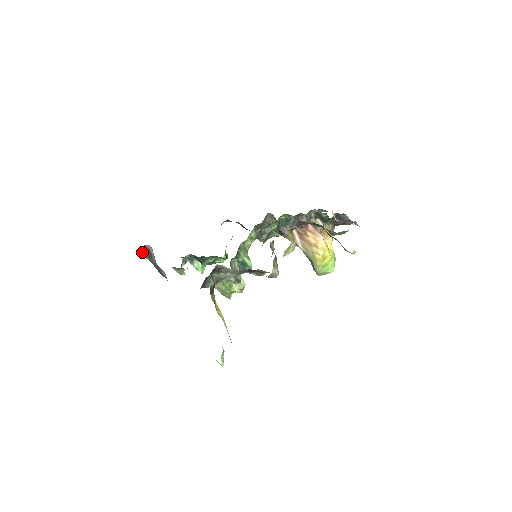
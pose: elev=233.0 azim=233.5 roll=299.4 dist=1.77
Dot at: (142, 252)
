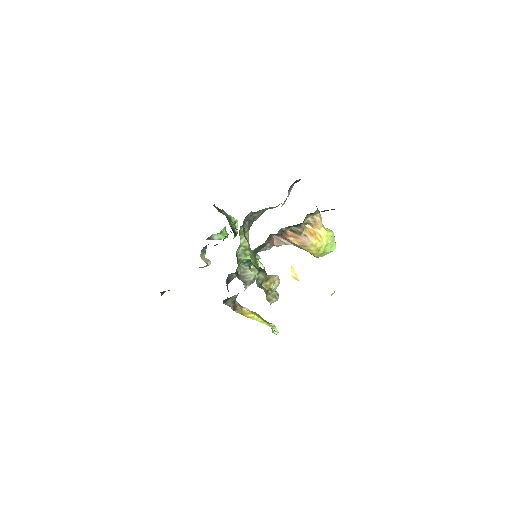
Dot at: (163, 292)
